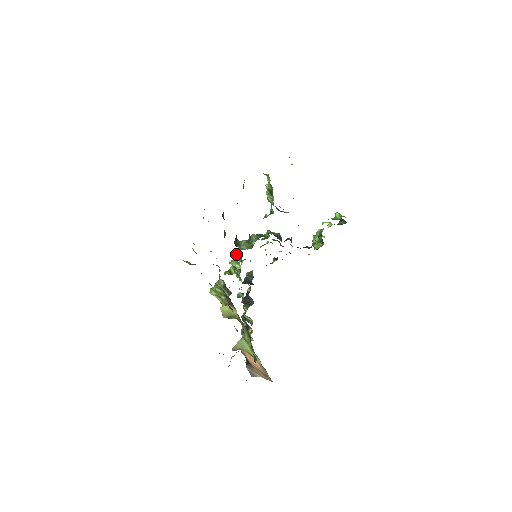
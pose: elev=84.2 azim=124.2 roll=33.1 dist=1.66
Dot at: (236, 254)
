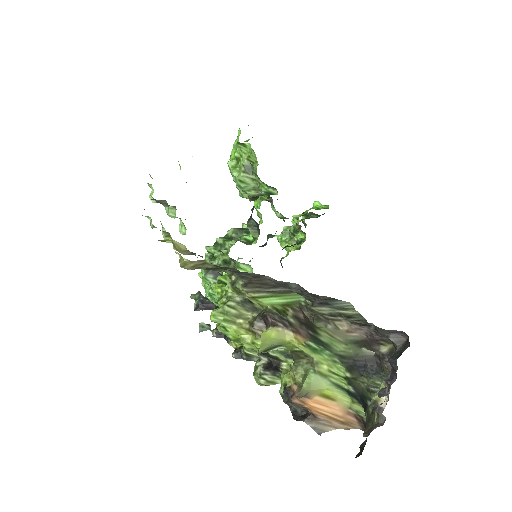
Dot at: (213, 259)
